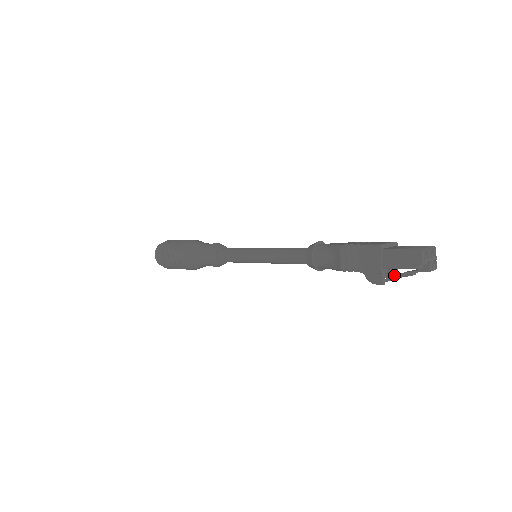
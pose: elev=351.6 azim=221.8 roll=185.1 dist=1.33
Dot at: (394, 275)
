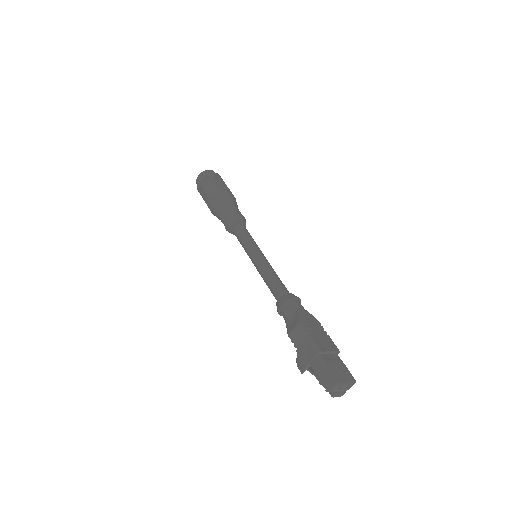
Dot at: occluded
